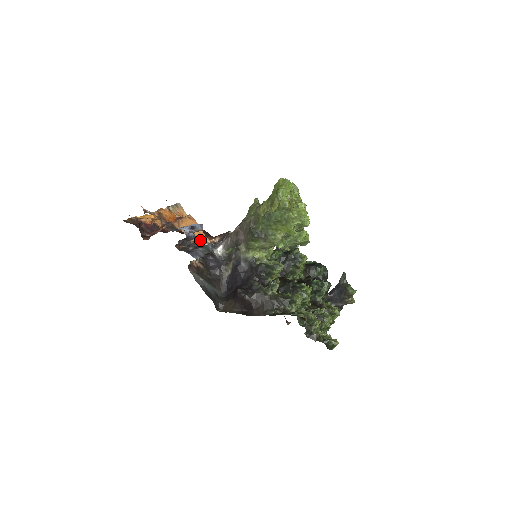
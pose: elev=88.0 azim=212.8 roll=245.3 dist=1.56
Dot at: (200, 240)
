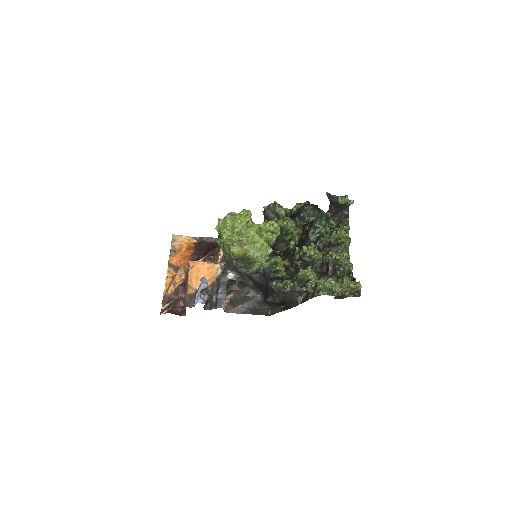
Dot at: (213, 275)
